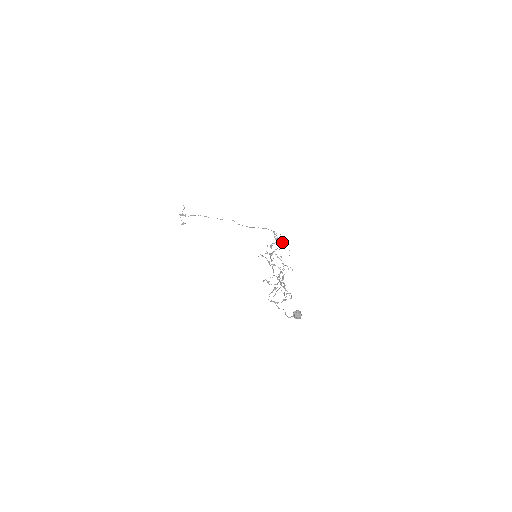
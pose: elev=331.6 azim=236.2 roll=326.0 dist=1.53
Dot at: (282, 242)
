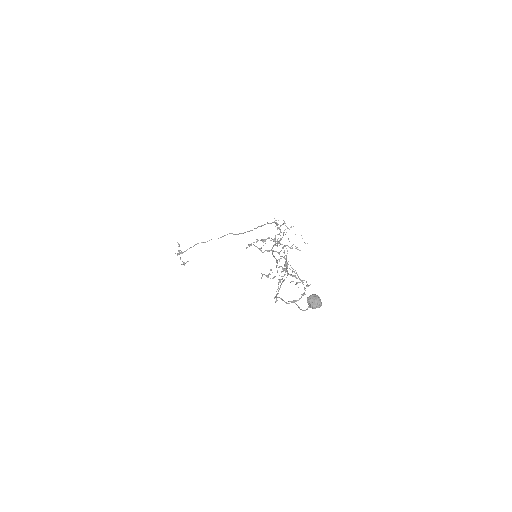
Dot at: (287, 228)
